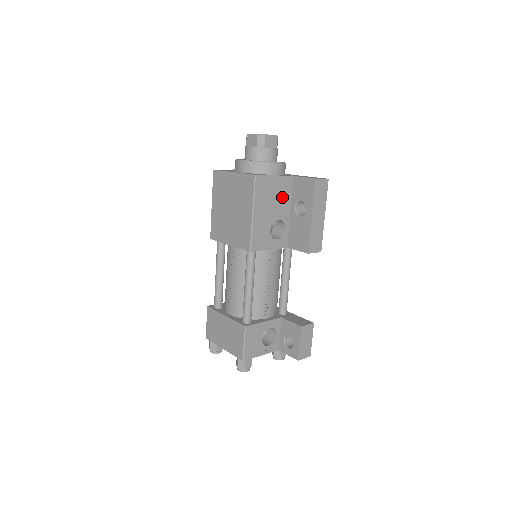
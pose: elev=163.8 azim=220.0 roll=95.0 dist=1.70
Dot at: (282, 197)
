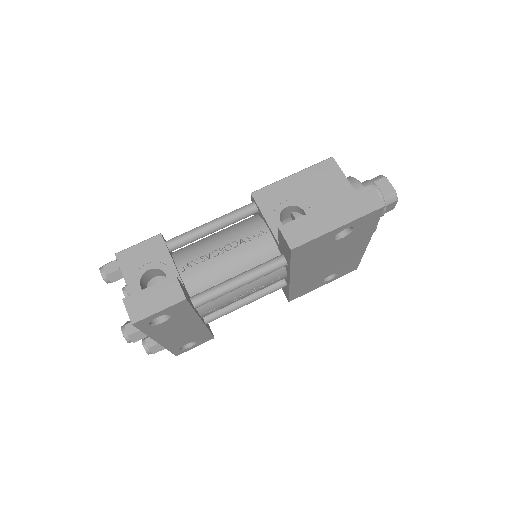
Dot at: occluded
